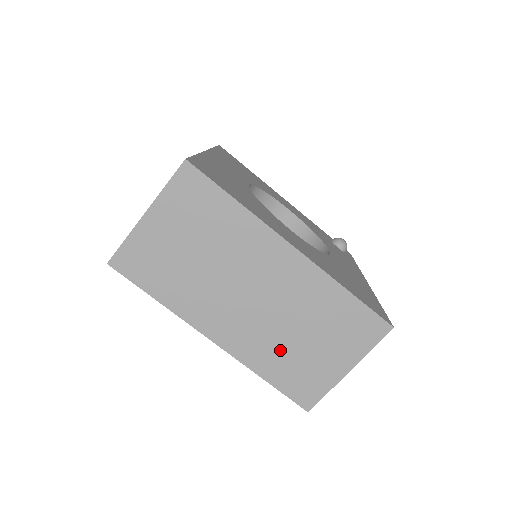
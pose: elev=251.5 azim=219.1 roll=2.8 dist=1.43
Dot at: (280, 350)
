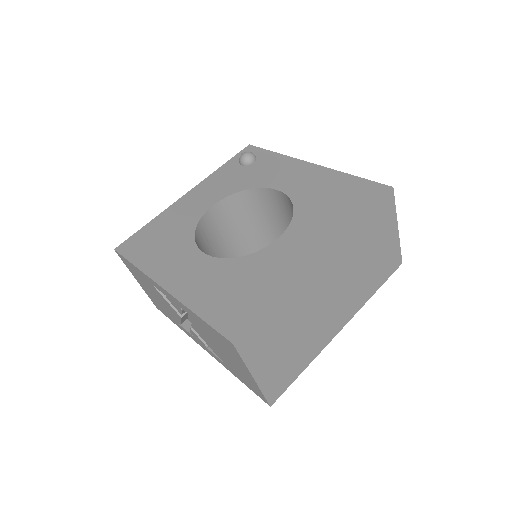
Dot at: (367, 279)
